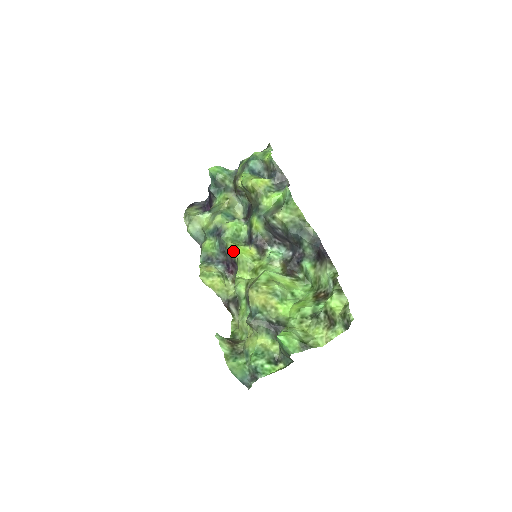
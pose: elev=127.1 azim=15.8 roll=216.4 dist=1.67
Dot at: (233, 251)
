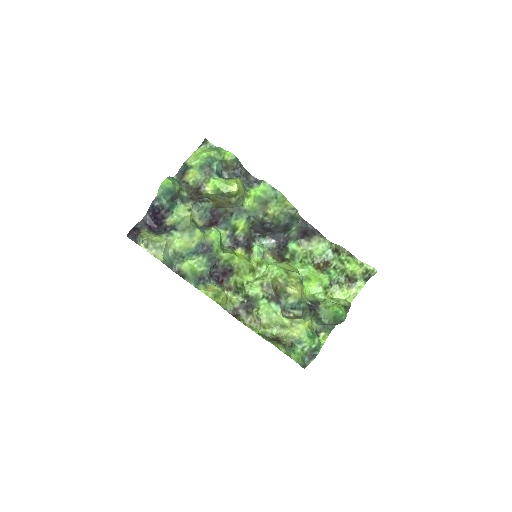
Dot at: (231, 261)
